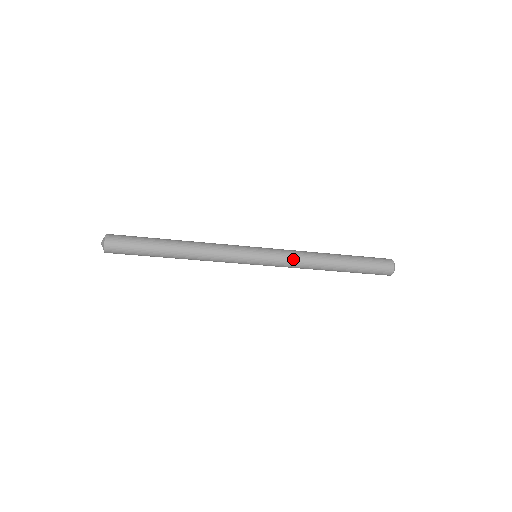
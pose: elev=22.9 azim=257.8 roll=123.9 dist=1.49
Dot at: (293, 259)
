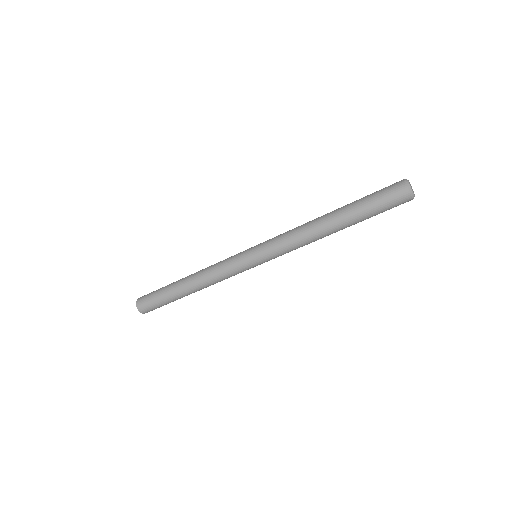
Dot at: (286, 240)
